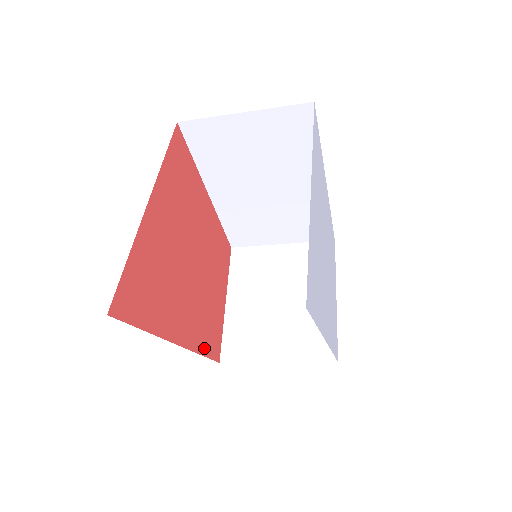
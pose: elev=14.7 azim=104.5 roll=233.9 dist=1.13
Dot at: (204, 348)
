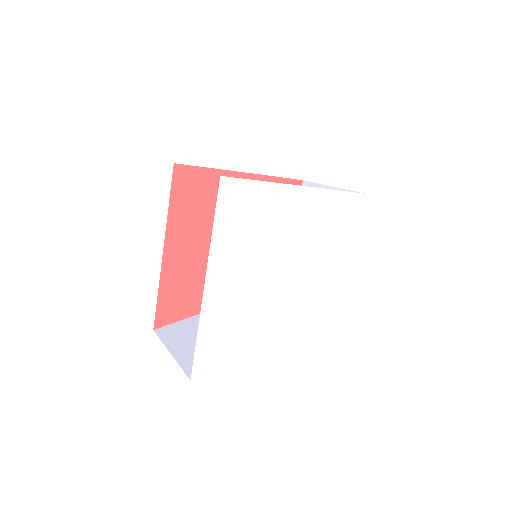
Dot at: occluded
